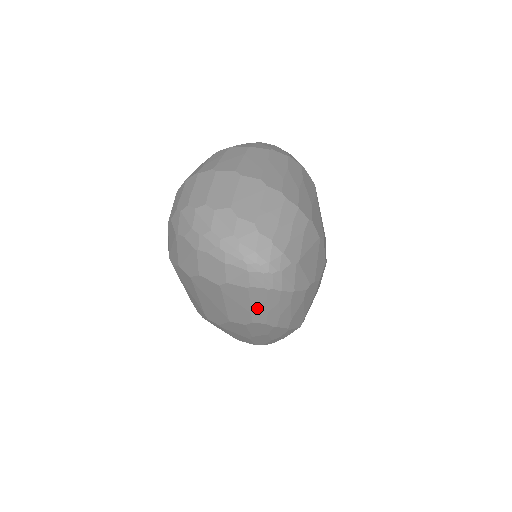
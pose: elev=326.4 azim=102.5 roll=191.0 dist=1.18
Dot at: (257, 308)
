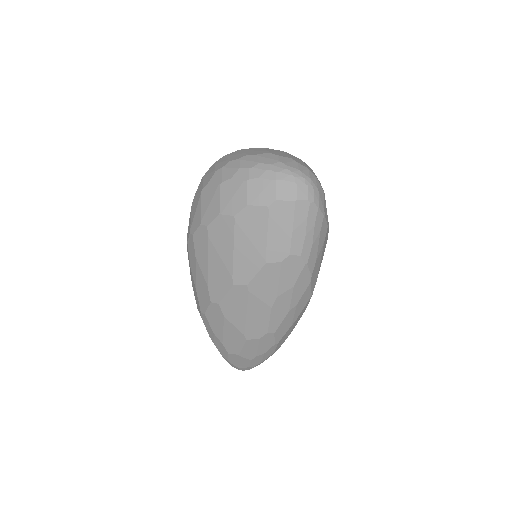
Dot at: (297, 230)
